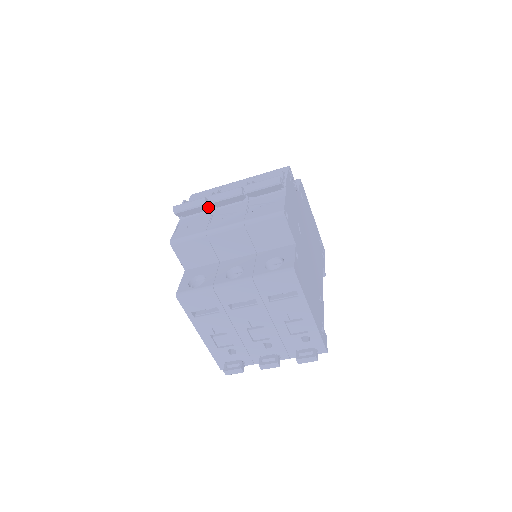
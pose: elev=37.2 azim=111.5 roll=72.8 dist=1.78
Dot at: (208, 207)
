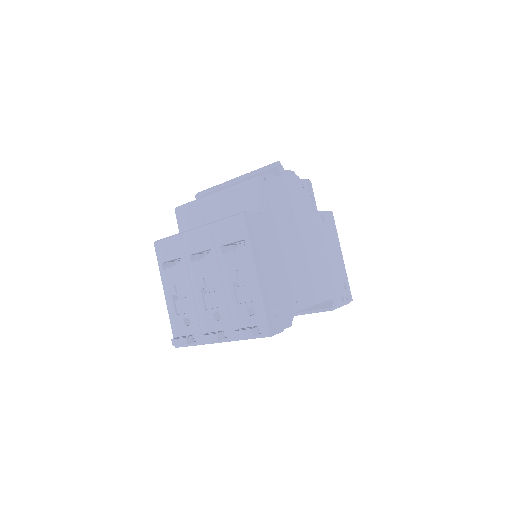
Dot at: occluded
